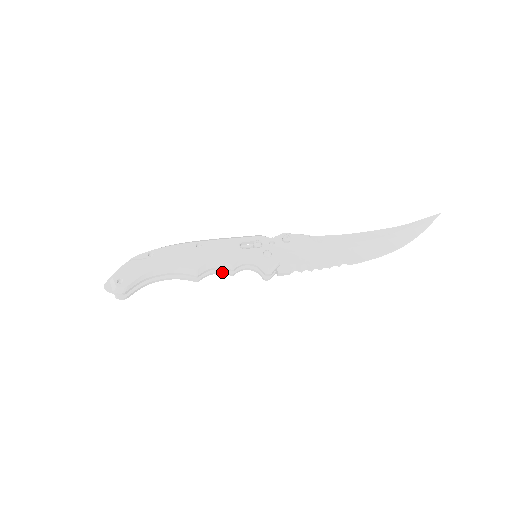
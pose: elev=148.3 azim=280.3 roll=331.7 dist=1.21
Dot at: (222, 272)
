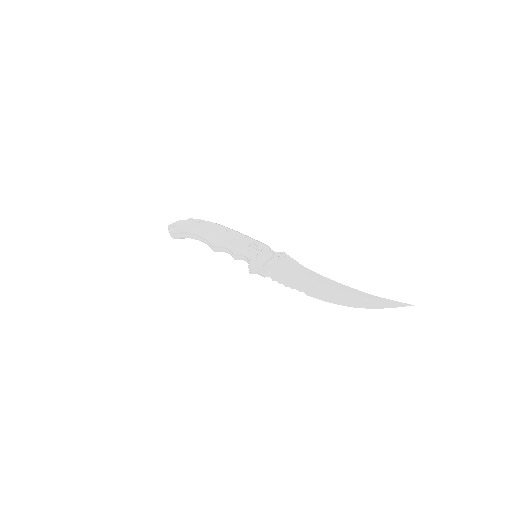
Dot at: (231, 254)
